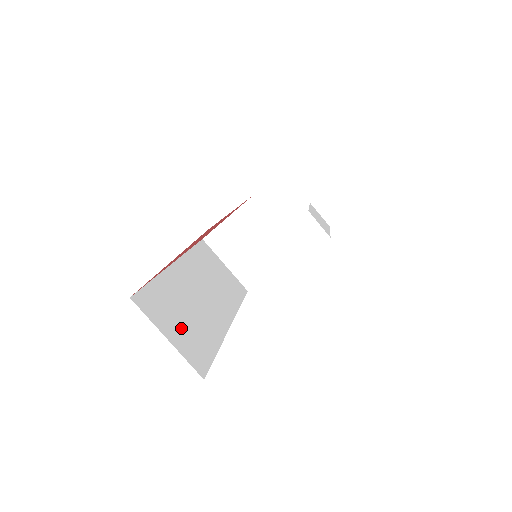
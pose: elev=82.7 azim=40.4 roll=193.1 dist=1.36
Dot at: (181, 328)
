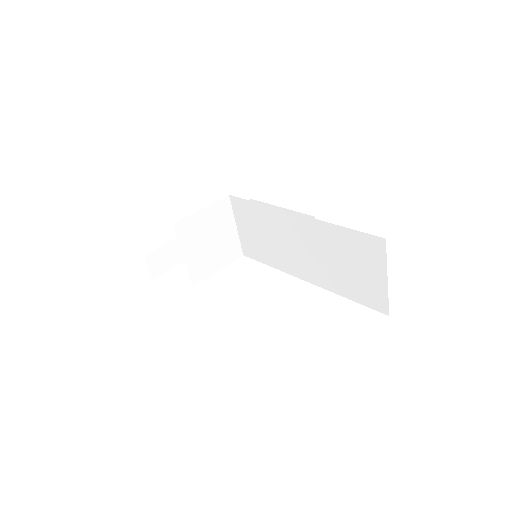
Dot at: occluded
